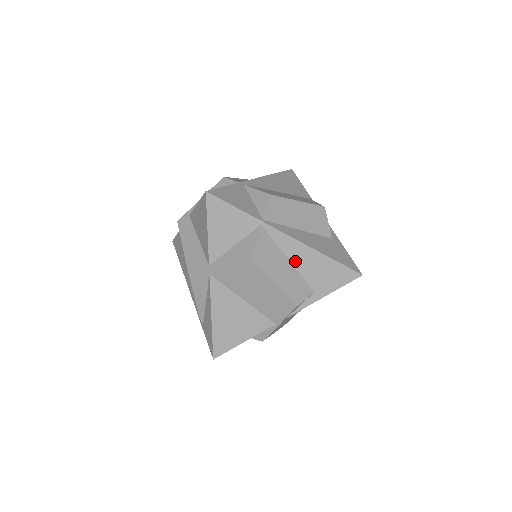
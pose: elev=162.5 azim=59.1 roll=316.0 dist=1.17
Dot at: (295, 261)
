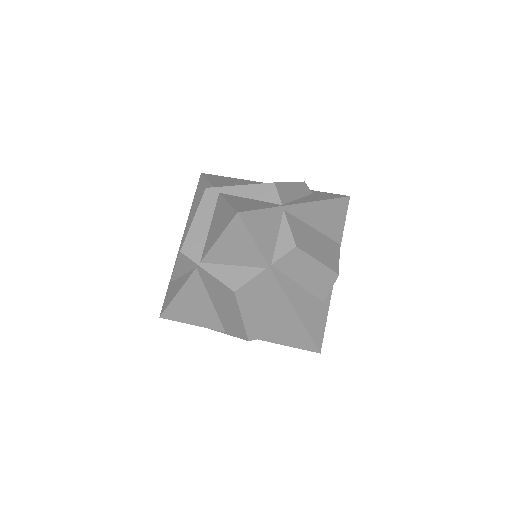
Dot at: (274, 309)
